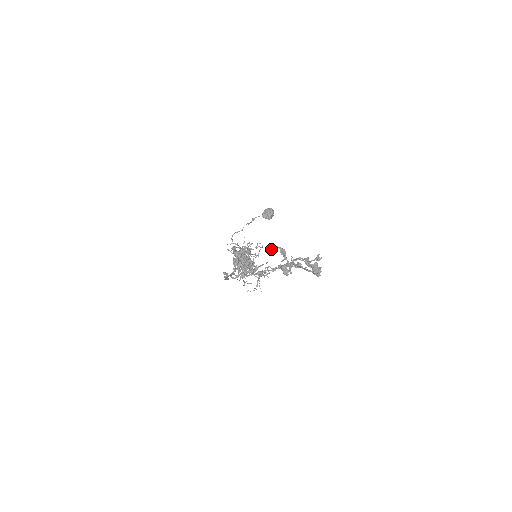
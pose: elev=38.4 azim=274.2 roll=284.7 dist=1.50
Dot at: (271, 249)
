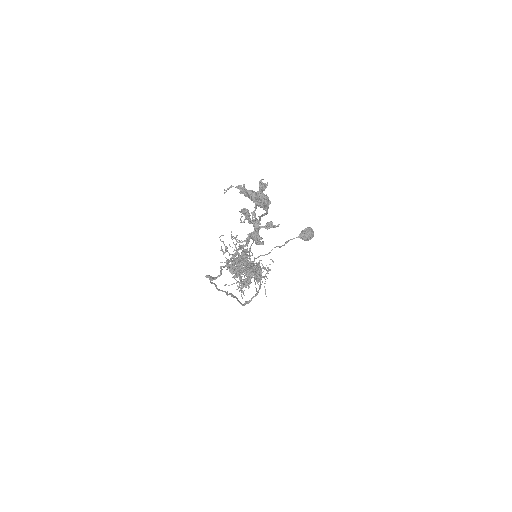
Dot at: (241, 220)
